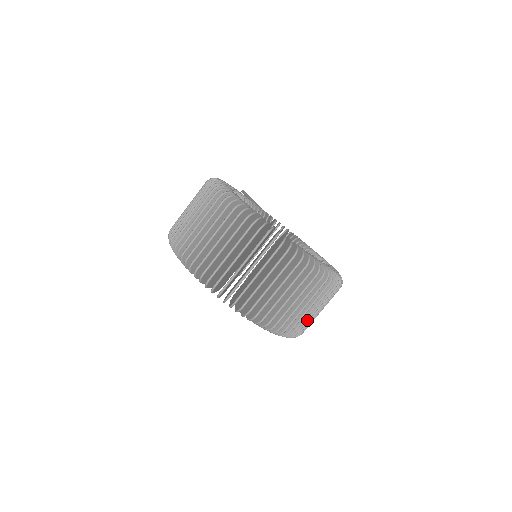
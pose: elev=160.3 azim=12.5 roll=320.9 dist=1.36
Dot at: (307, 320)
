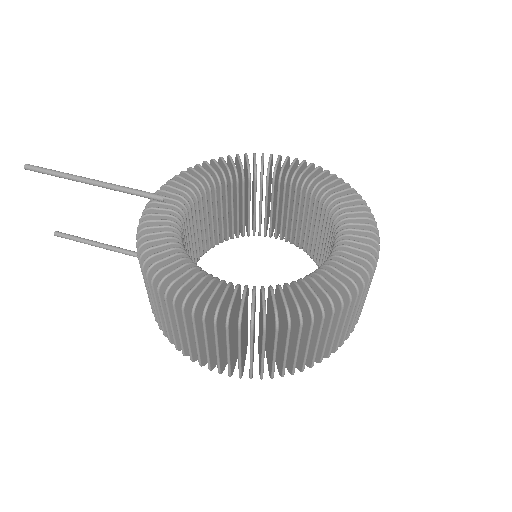
Dot at: occluded
